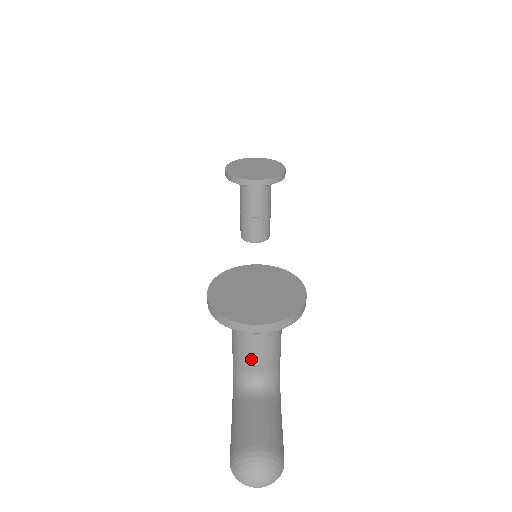
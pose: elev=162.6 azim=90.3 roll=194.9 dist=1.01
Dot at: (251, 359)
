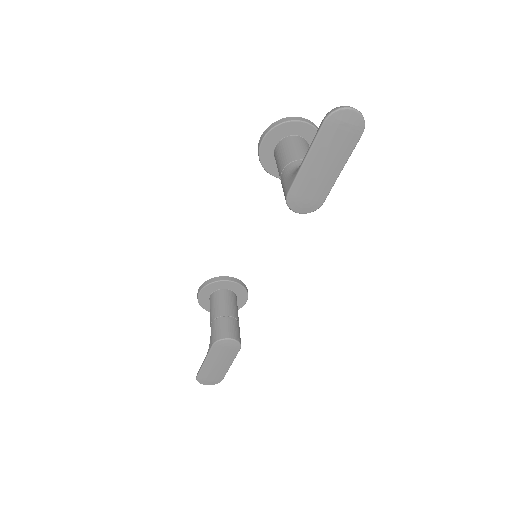
Dot at: (302, 156)
